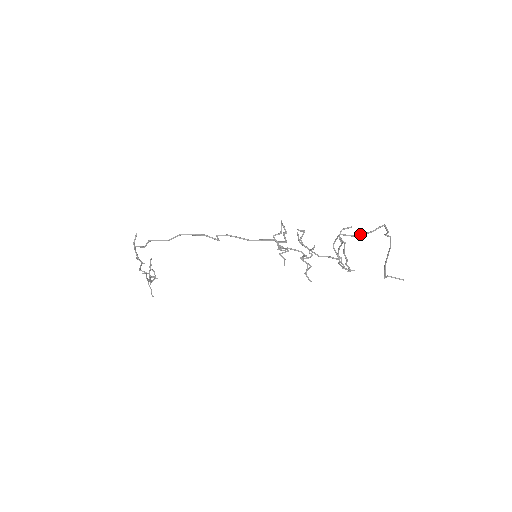
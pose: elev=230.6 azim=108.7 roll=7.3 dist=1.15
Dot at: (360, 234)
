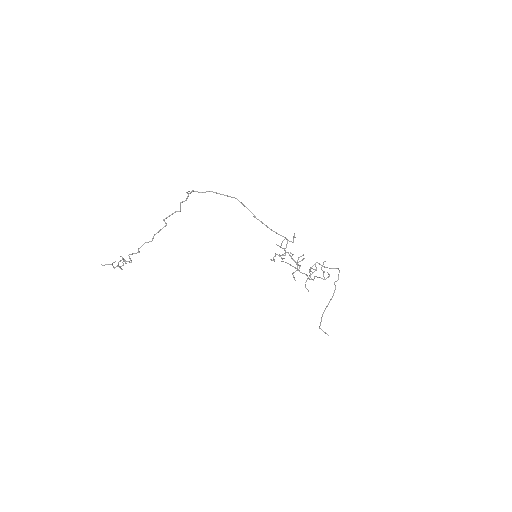
Dot at: occluded
